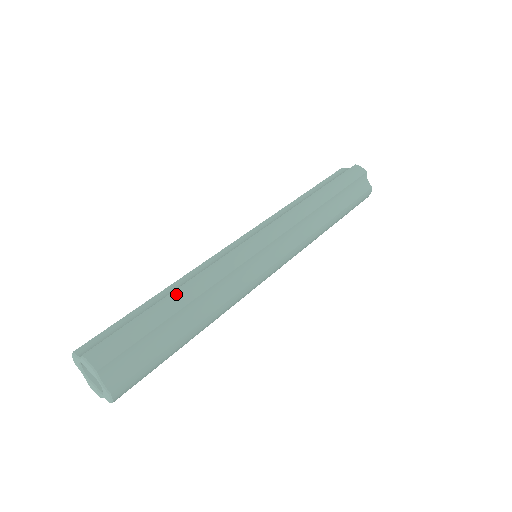
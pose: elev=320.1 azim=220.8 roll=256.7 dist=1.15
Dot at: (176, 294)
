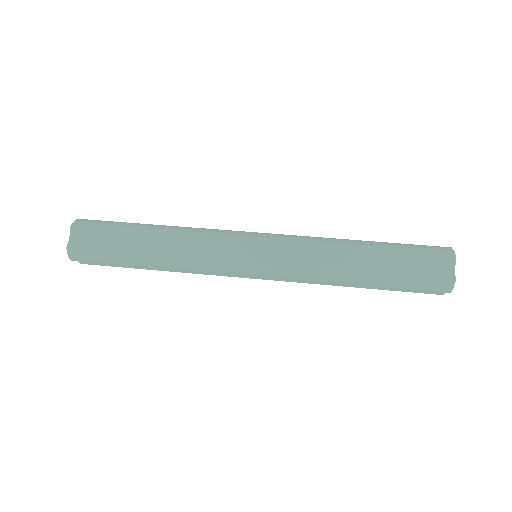
Dot at: (156, 226)
